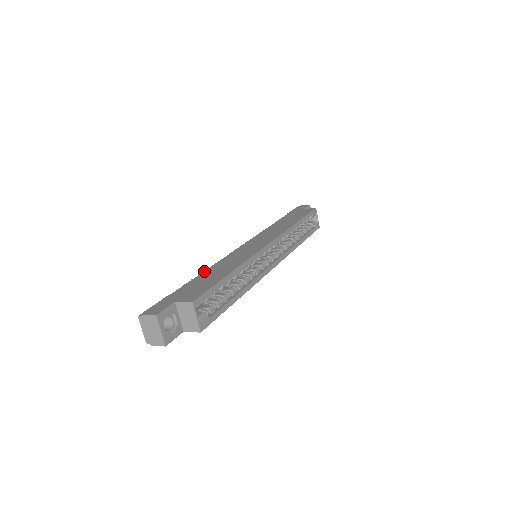
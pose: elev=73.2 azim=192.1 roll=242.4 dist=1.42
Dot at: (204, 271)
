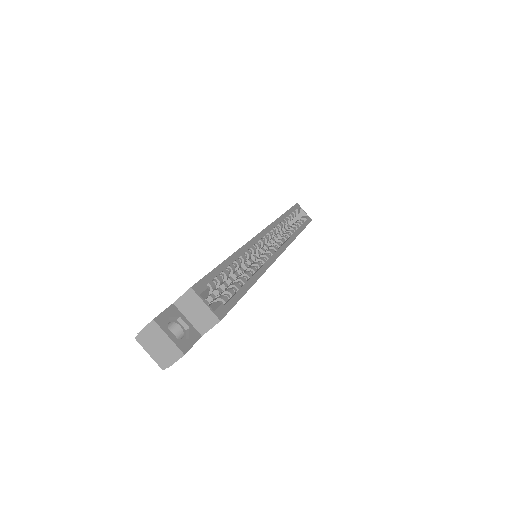
Dot at: occluded
